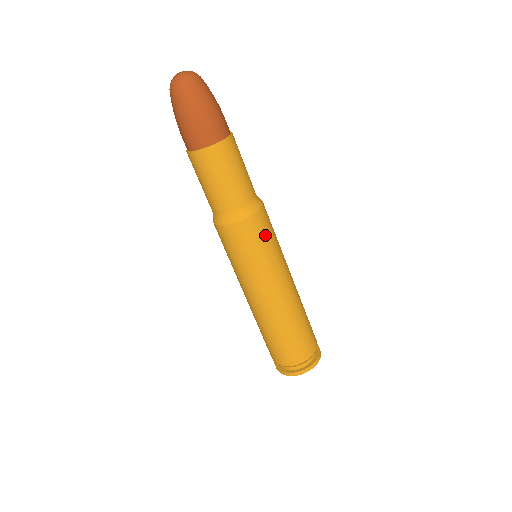
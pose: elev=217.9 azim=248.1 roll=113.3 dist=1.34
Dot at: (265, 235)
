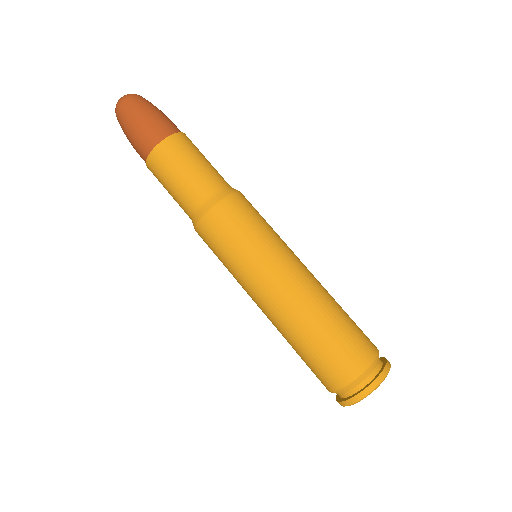
Dot at: (253, 215)
